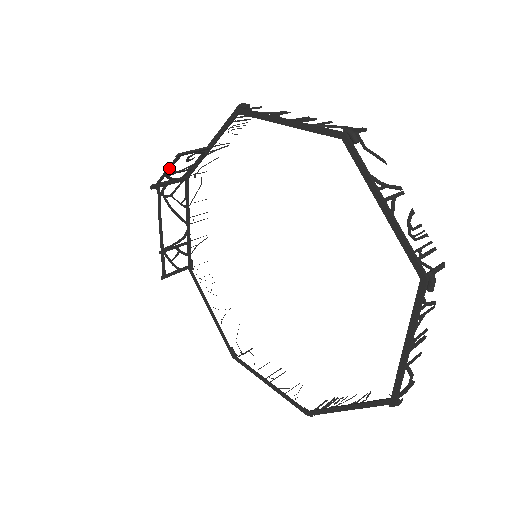
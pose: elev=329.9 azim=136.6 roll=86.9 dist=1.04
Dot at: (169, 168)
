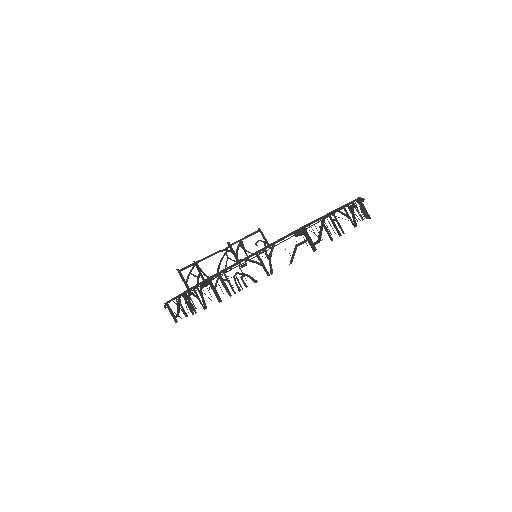
Dot at: (247, 236)
